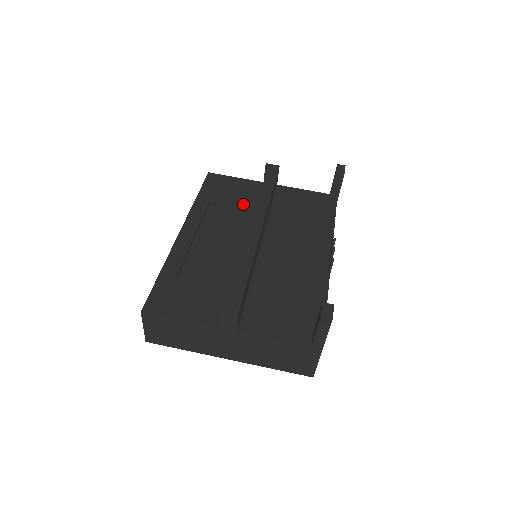
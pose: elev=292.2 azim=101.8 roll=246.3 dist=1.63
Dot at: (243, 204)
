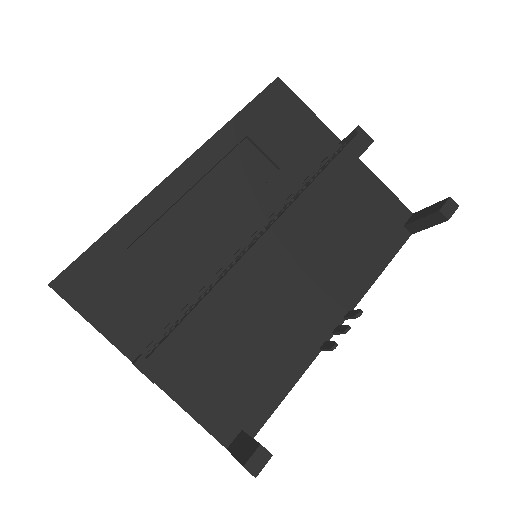
Dot at: (288, 167)
